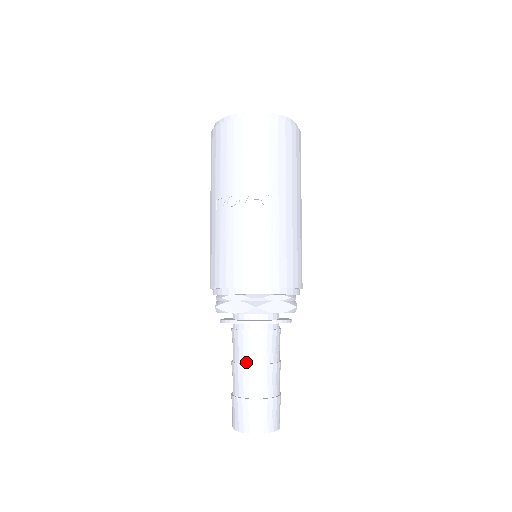
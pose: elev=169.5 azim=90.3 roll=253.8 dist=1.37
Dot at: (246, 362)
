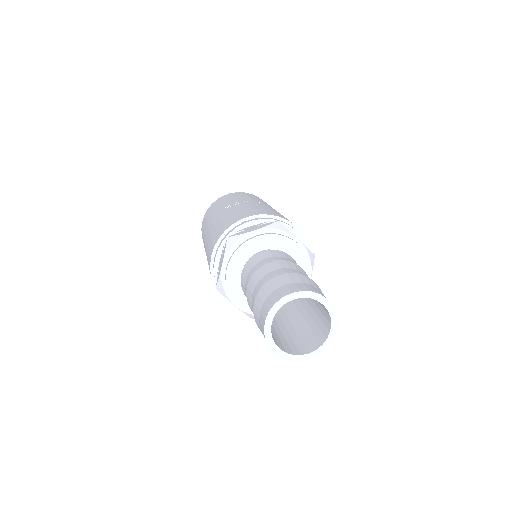
Dot at: (273, 262)
